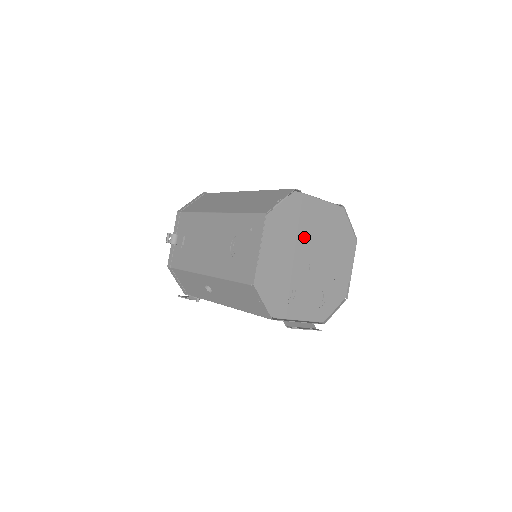
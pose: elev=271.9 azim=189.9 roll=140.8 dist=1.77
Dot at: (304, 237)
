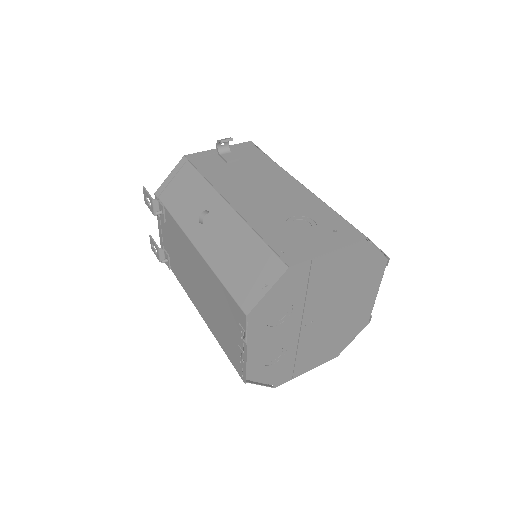
Dot at: (341, 297)
